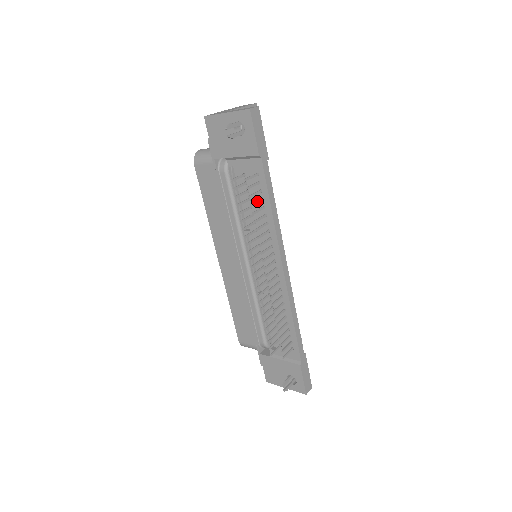
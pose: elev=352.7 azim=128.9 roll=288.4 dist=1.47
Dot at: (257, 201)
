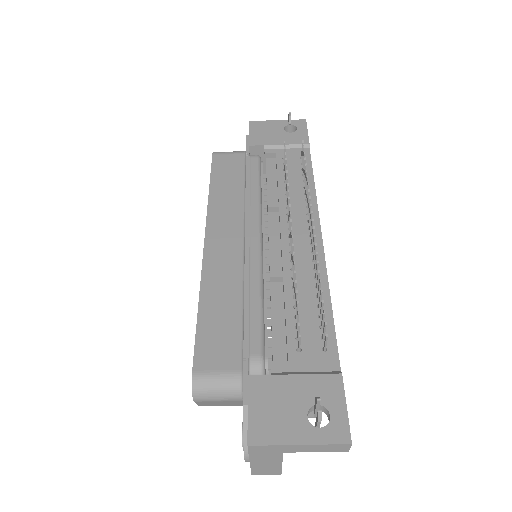
Dot at: (304, 167)
